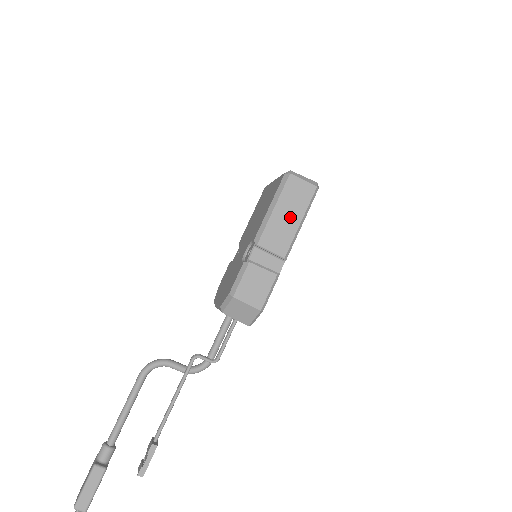
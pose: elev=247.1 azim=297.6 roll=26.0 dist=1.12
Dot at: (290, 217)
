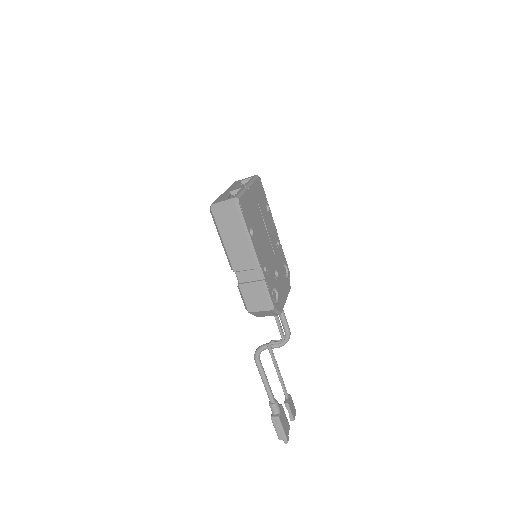
Dot at: (237, 239)
